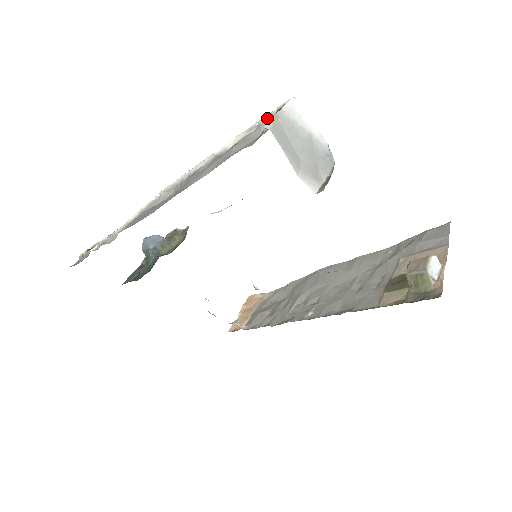
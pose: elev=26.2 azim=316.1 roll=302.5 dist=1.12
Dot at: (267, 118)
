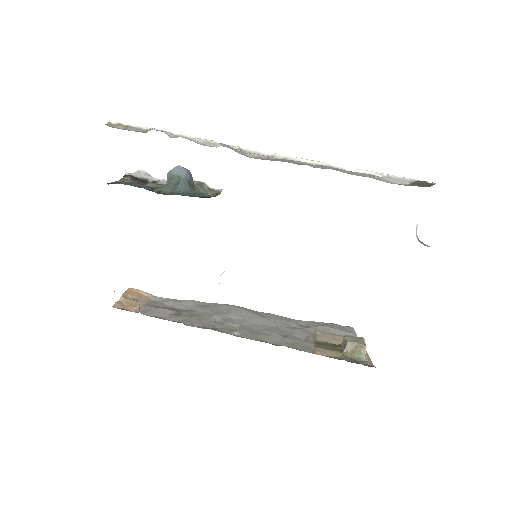
Dot at: (398, 178)
